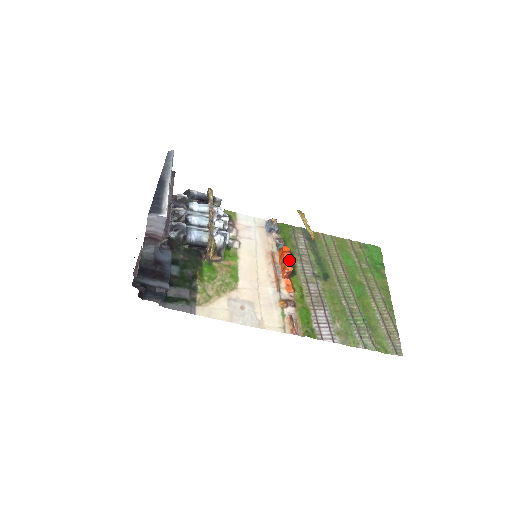
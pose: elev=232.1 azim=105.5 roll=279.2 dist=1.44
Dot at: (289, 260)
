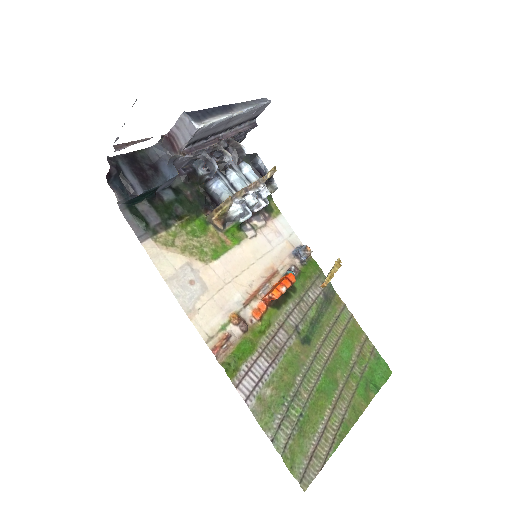
Dot at: (283, 288)
